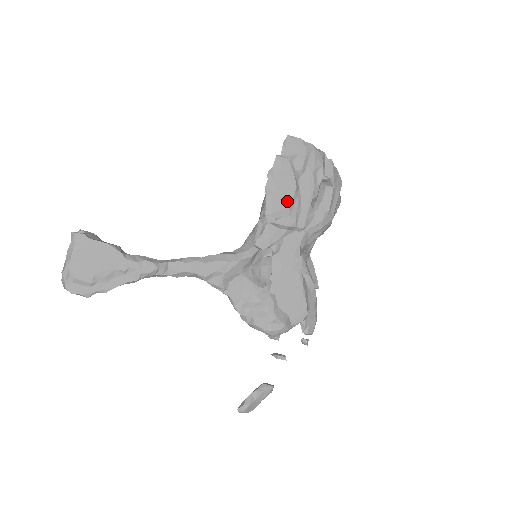
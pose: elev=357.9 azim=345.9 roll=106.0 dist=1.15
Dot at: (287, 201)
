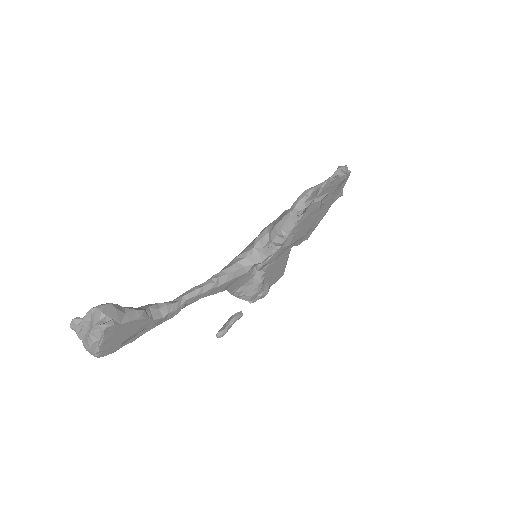
Dot at: (305, 232)
